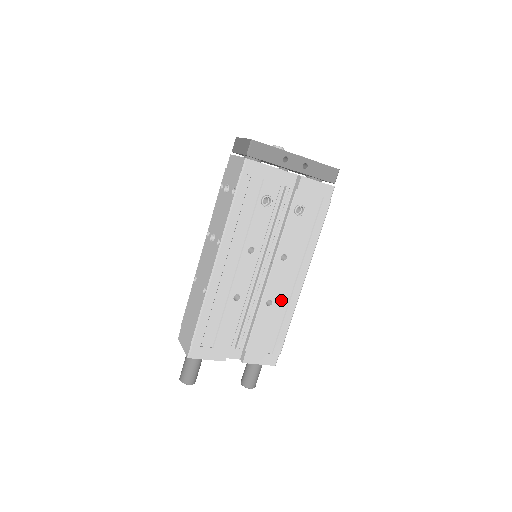
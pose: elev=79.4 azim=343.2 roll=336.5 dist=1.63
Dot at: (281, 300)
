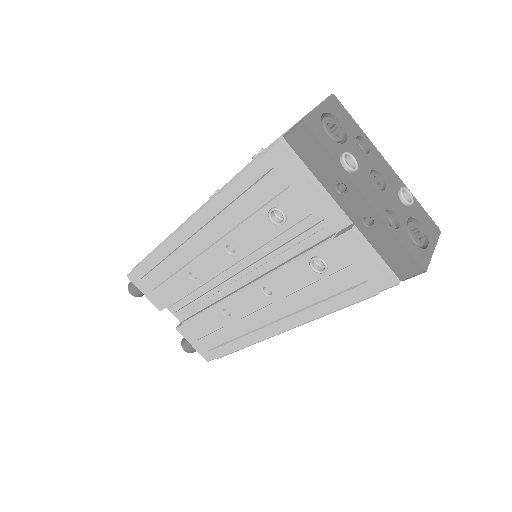
Dot at: (243, 322)
